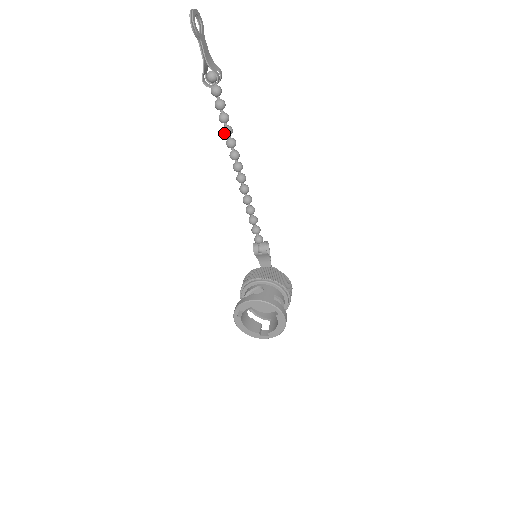
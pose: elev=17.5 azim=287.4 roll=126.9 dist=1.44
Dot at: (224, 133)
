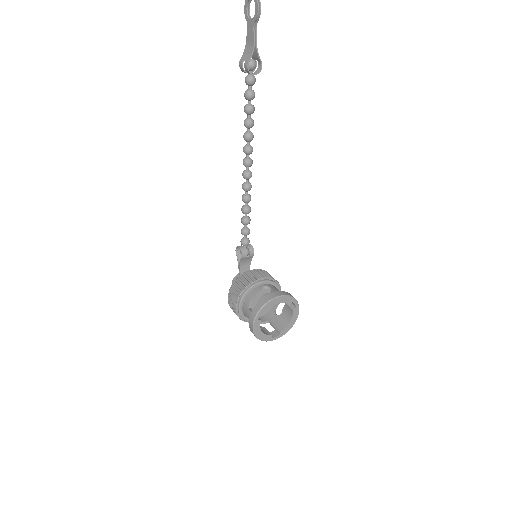
Dot at: (249, 124)
